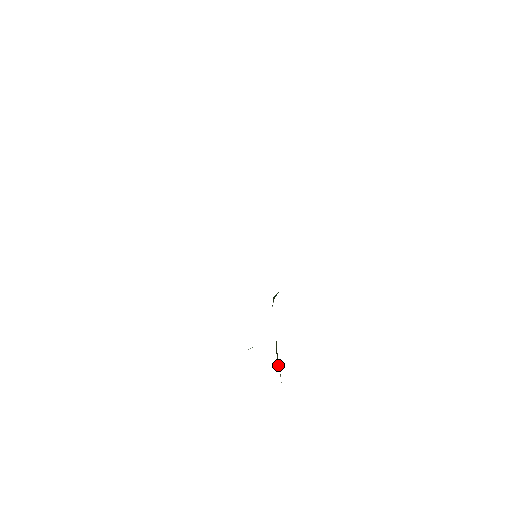
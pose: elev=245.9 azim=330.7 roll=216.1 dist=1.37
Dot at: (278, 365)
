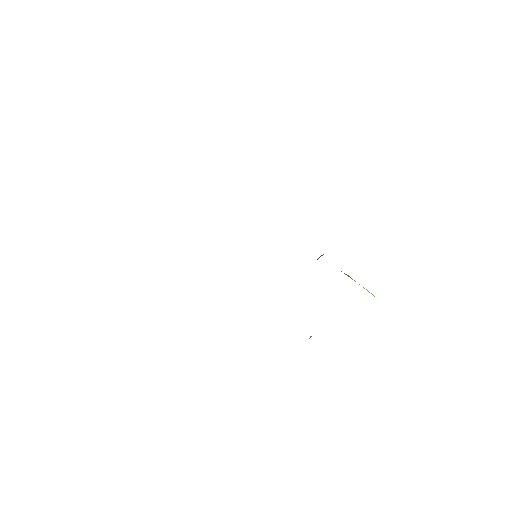
Dot at: occluded
